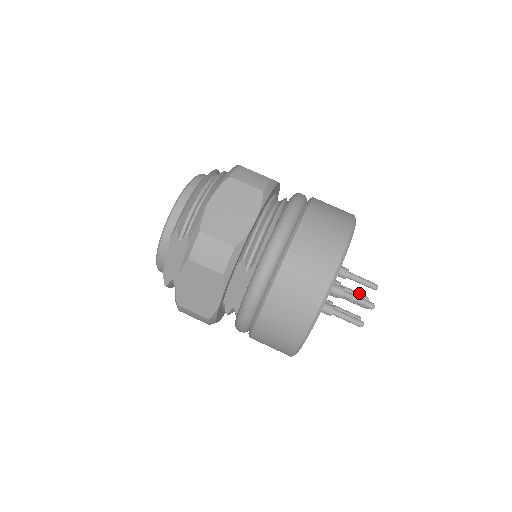
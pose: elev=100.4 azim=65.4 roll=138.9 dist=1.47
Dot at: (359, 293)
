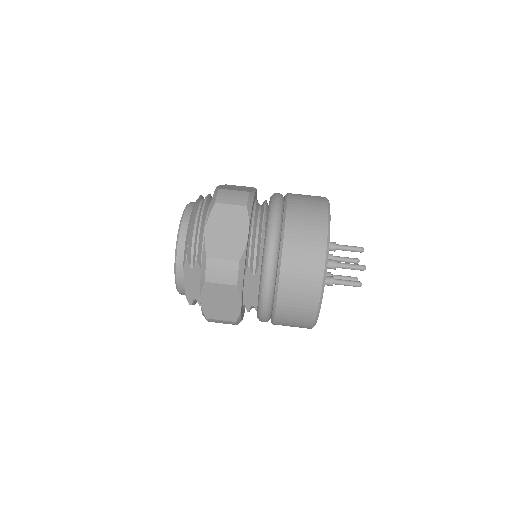
Dot at: (350, 258)
